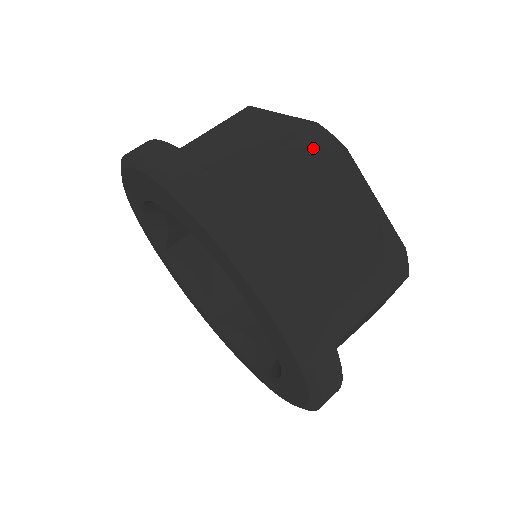
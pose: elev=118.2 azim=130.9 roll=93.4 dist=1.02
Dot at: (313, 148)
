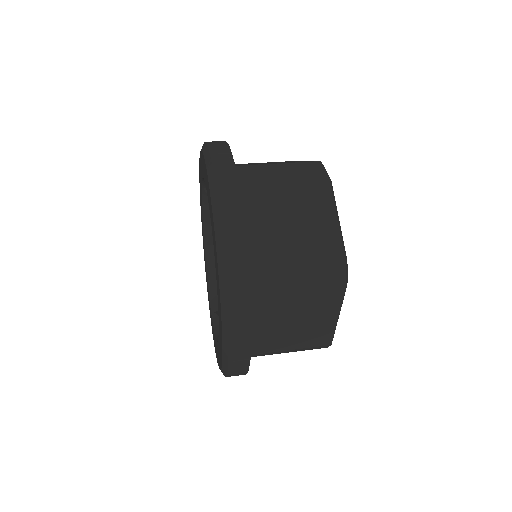
Dot at: occluded
